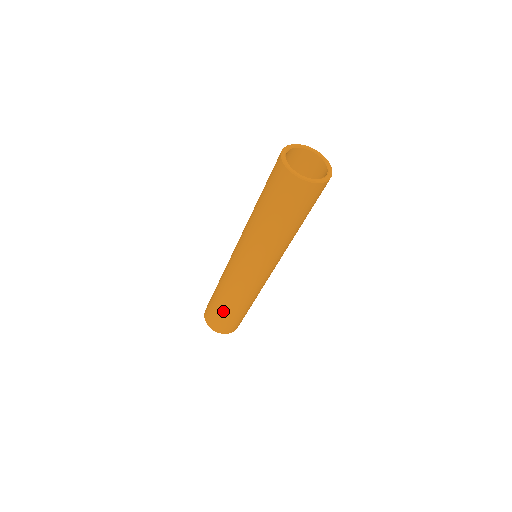
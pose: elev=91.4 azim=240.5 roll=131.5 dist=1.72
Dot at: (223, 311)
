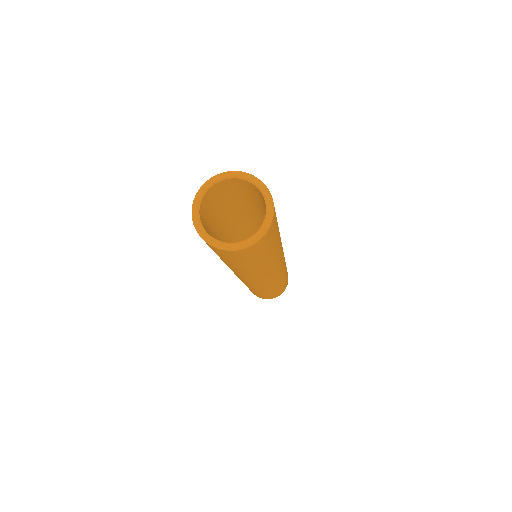
Dot at: occluded
